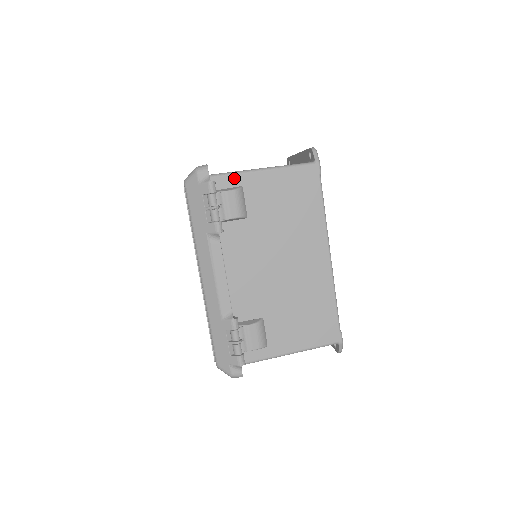
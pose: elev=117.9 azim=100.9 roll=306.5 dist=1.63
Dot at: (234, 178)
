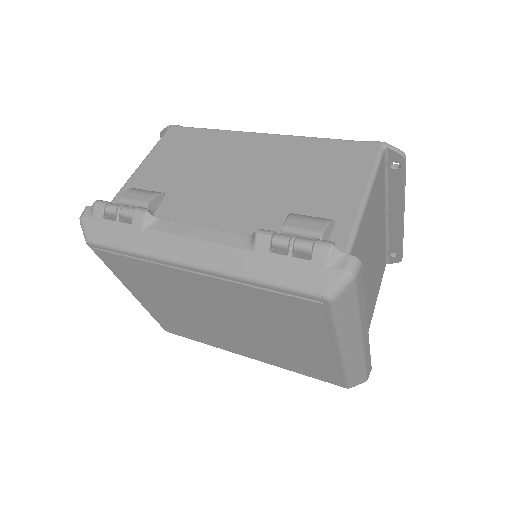
Dot at: (121, 194)
